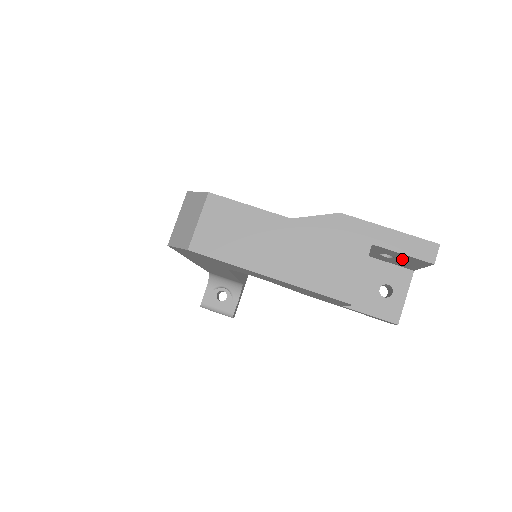
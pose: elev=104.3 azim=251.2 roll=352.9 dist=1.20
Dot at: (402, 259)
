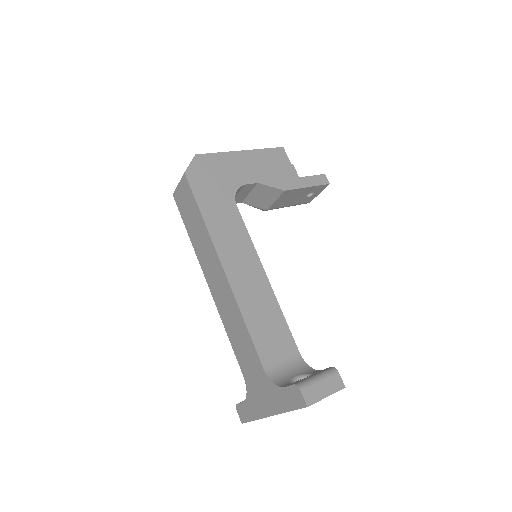
Dot at: occluded
